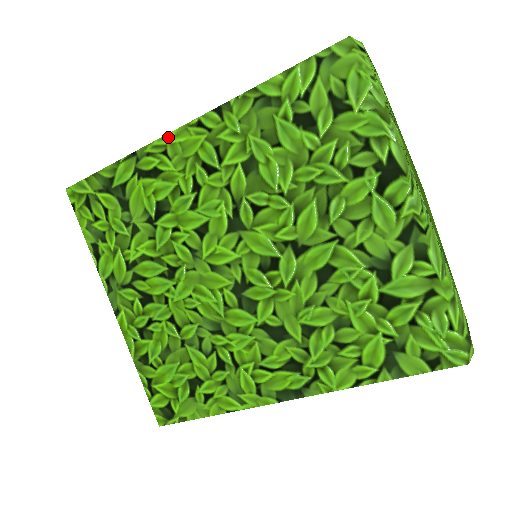
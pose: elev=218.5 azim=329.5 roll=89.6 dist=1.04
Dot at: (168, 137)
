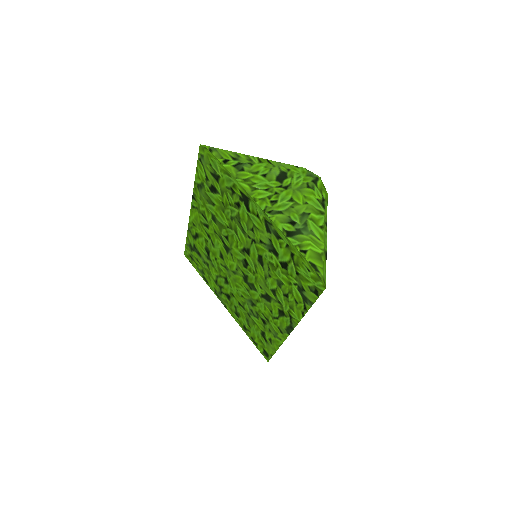
Dot at: (190, 217)
